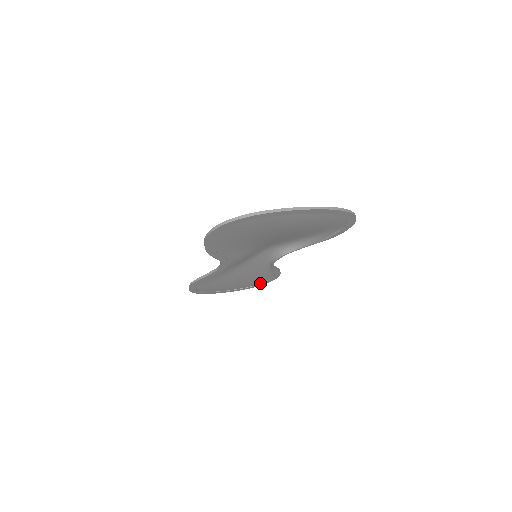
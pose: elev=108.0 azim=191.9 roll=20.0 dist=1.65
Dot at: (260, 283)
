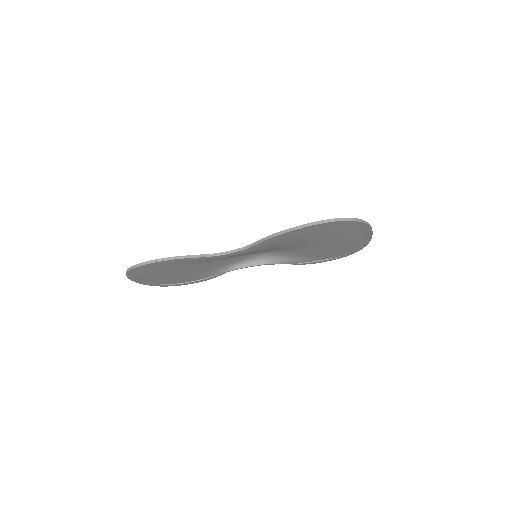
Dot at: (171, 283)
